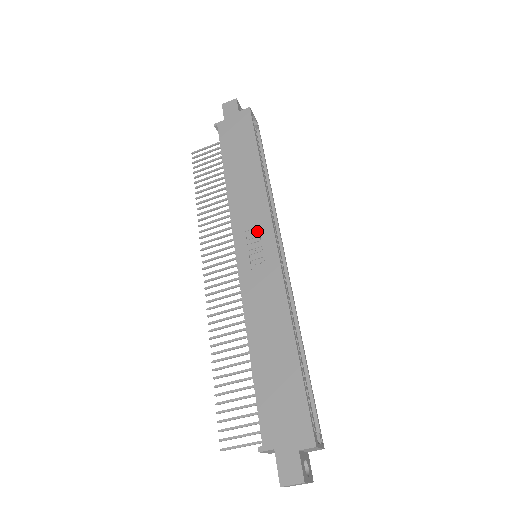
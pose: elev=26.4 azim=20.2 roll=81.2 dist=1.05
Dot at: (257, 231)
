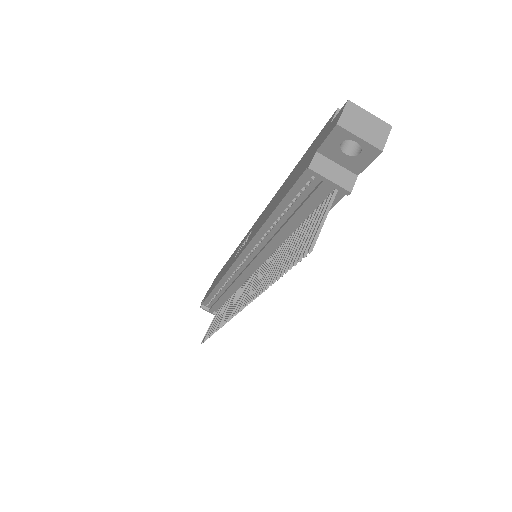
Dot at: occluded
